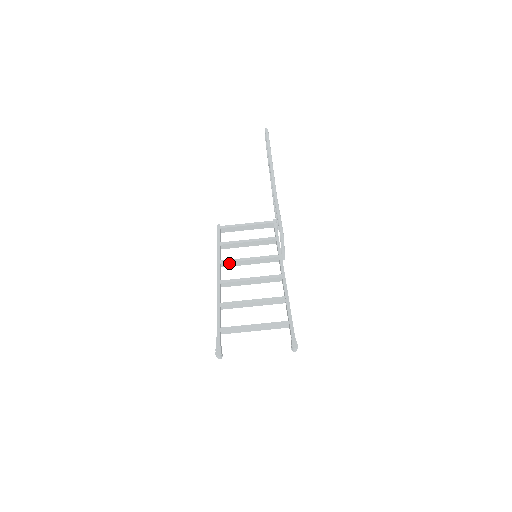
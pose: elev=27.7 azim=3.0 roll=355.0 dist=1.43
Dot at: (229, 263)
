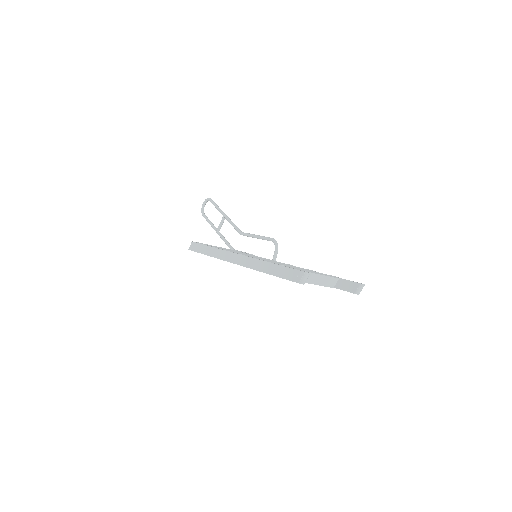
Dot at: occluded
